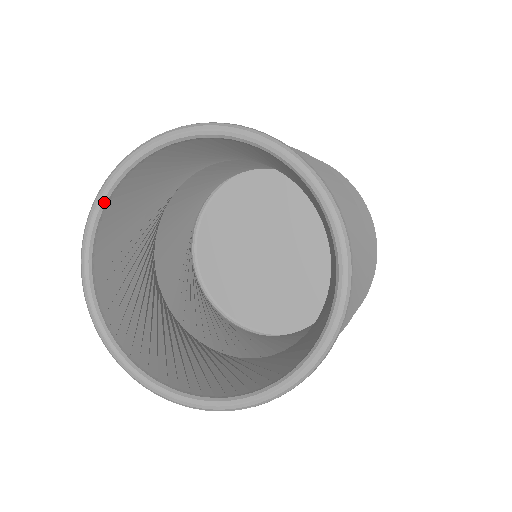
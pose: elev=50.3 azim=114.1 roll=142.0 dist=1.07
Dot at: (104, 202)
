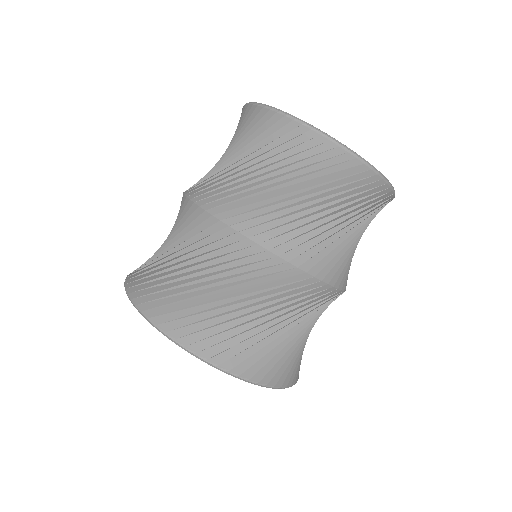
Dot at: occluded
